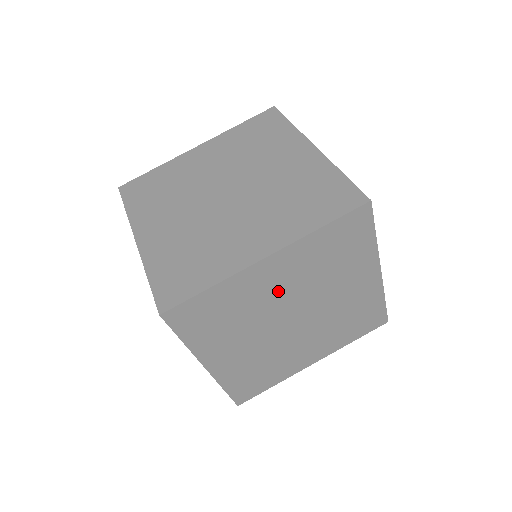
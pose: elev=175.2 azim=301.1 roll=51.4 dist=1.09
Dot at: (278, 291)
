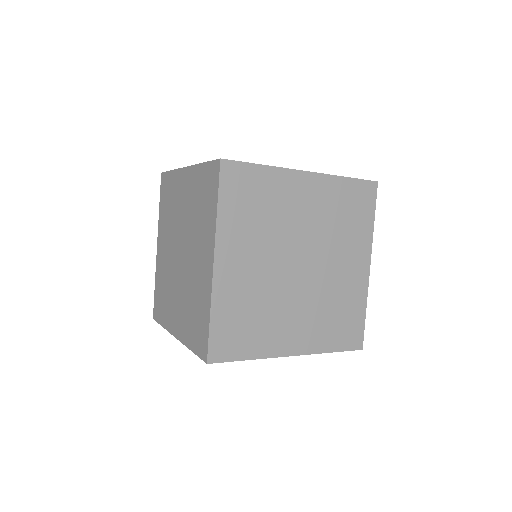
Dot at: (301, 216)
